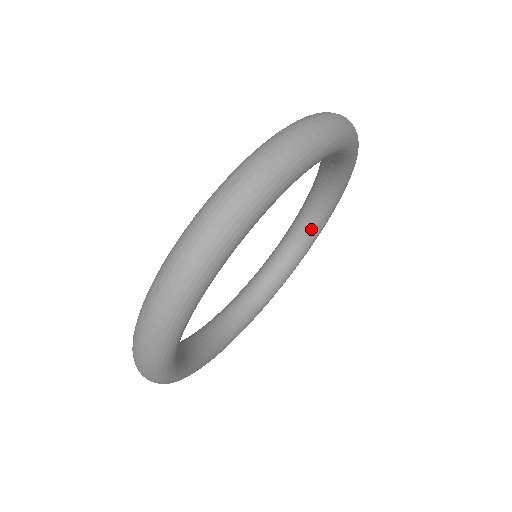
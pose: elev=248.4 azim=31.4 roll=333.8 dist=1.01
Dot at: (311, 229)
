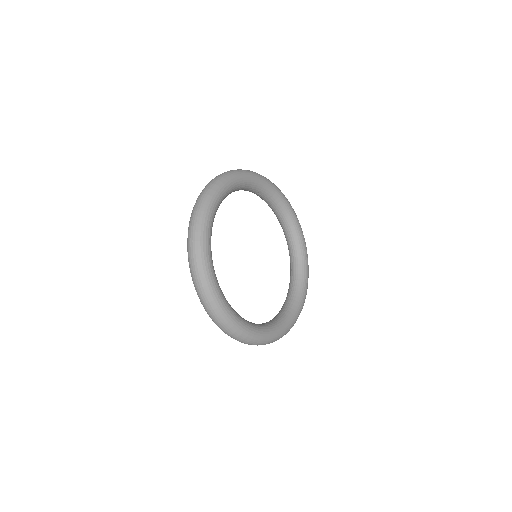
Dot at: (294, 235)
